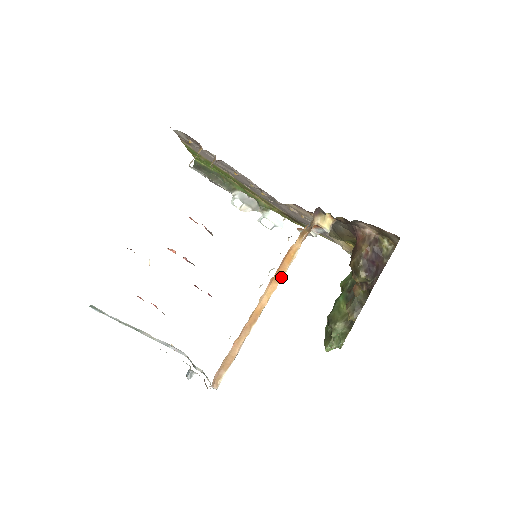
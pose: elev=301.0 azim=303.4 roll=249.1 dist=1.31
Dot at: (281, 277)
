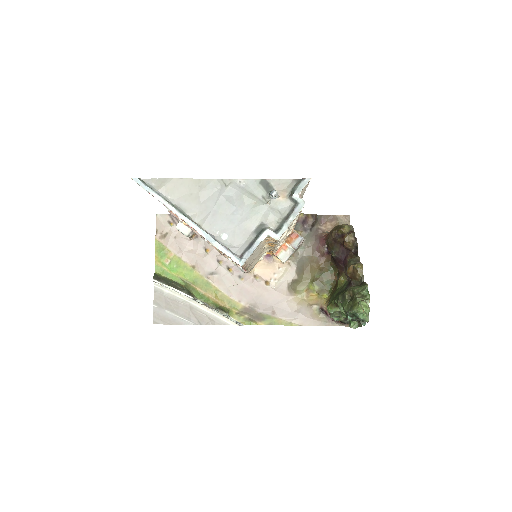
Dot at: occluded
